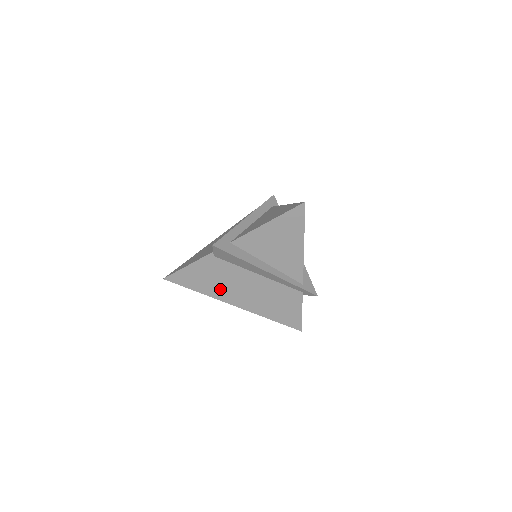
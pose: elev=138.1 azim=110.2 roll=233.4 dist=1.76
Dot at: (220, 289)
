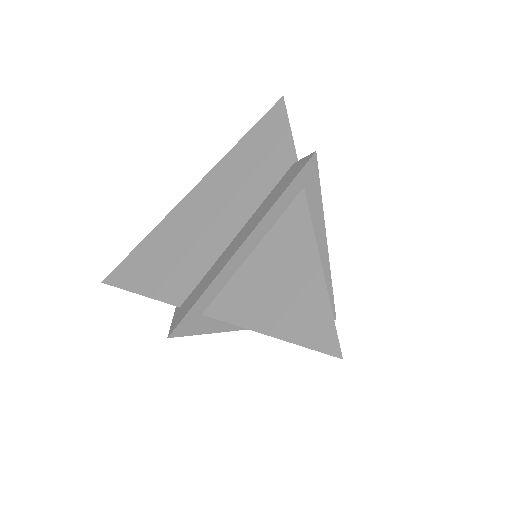
Dot at: occluded
